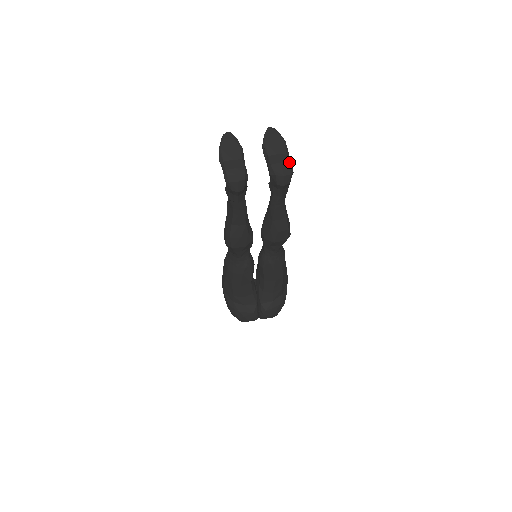
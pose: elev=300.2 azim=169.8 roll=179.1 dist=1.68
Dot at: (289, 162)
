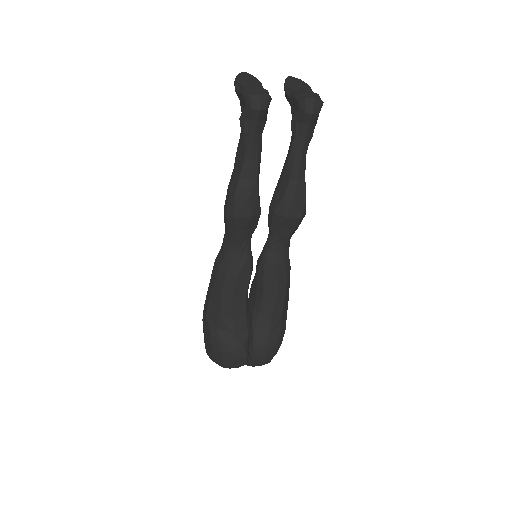
Dot at: (318, 94)
